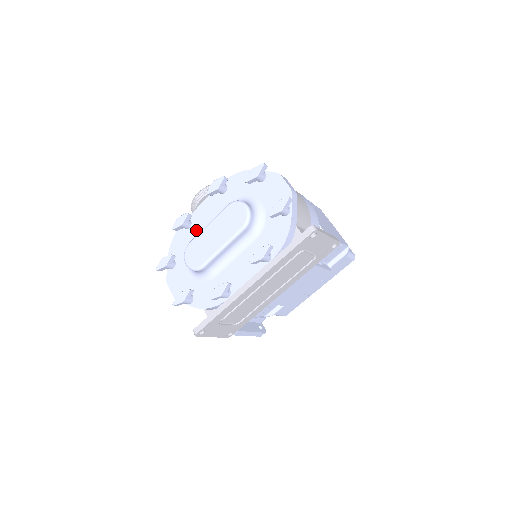
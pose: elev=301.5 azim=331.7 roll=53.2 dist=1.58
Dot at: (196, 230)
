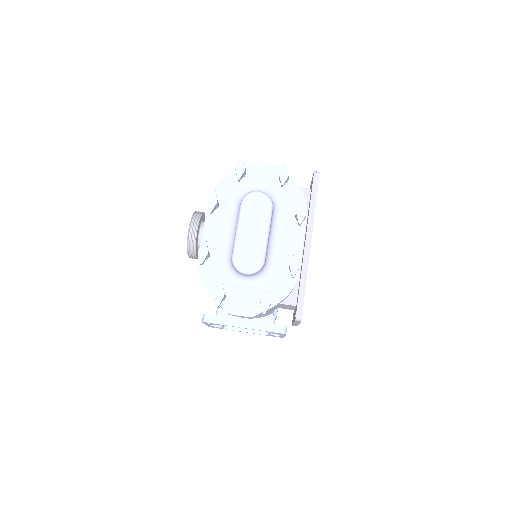
Dot at: (218, 252)
